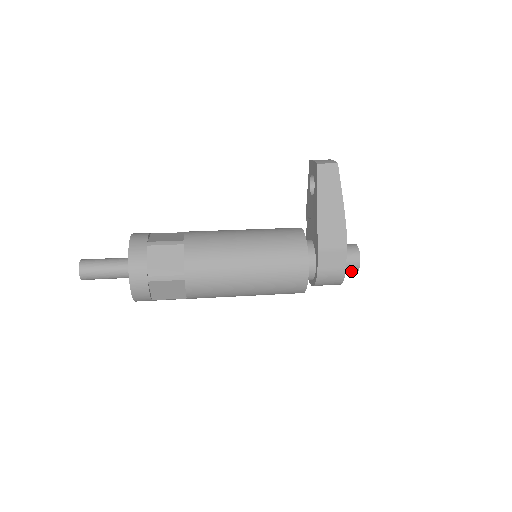
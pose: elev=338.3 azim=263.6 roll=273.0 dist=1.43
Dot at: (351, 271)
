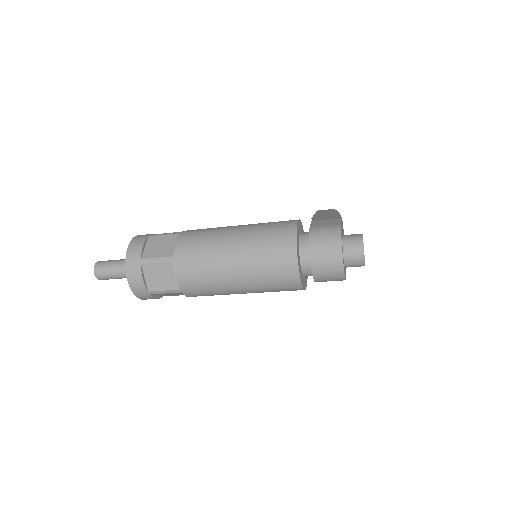
Dot at: (355, 244)
